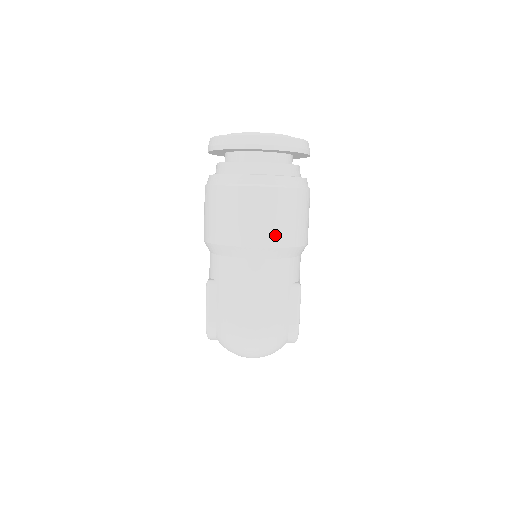
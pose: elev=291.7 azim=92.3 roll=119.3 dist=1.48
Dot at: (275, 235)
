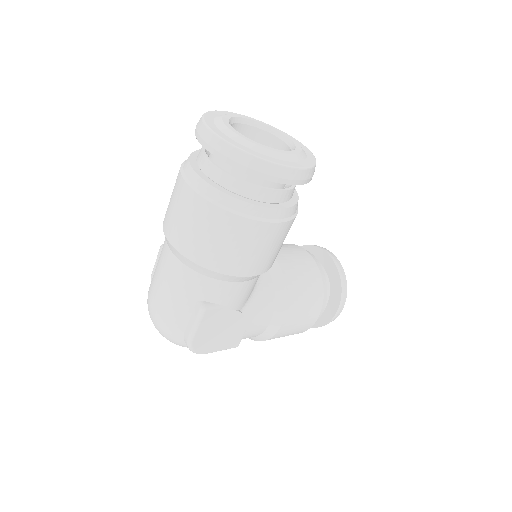
Dot at: (185, 242)
